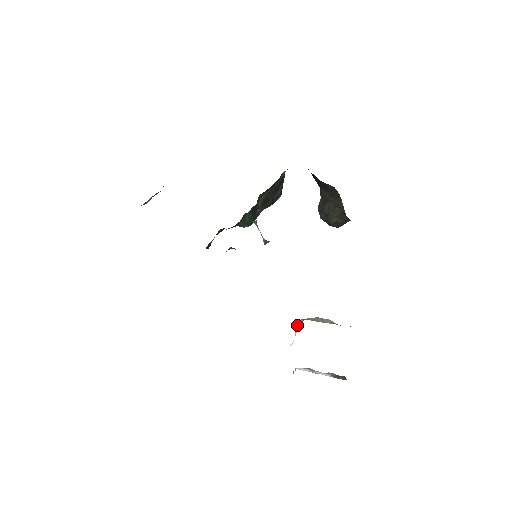
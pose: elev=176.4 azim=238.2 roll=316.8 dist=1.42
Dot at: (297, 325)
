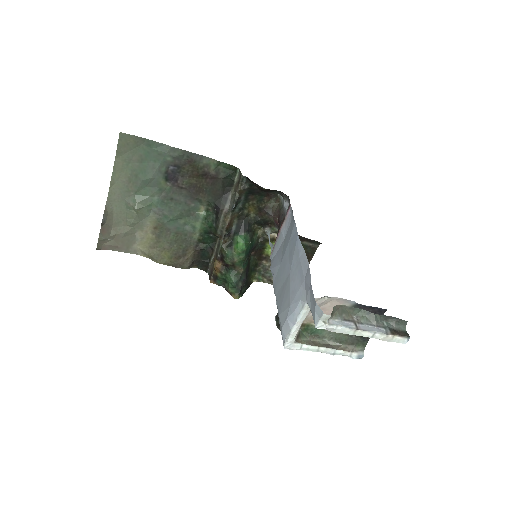
Dot at: occluded
